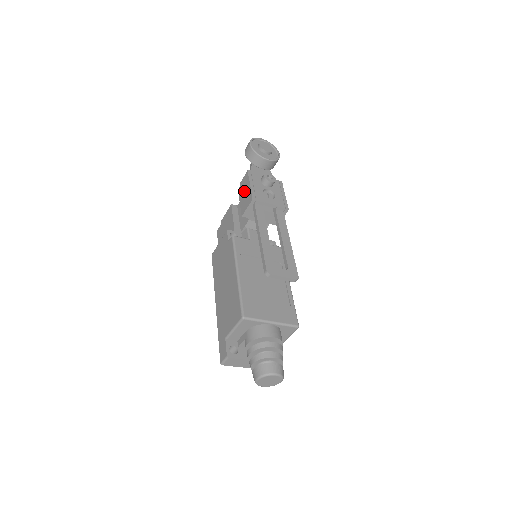
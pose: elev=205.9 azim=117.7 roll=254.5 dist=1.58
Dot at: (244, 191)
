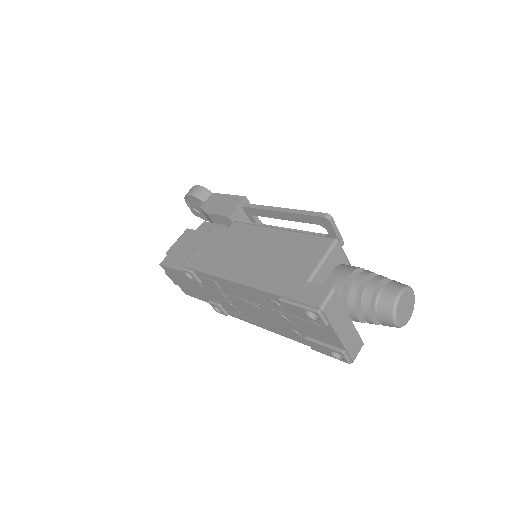
Dot at: (218, 203)
